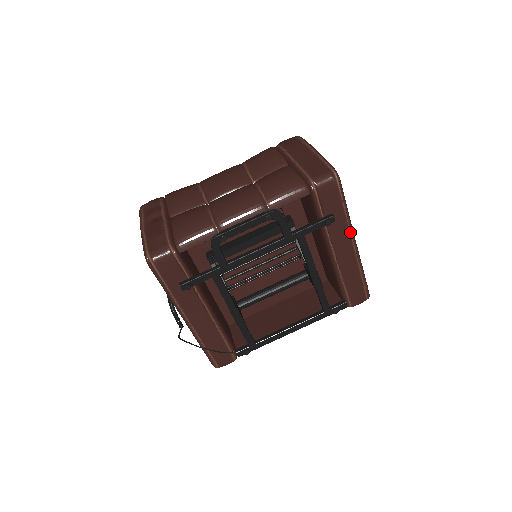
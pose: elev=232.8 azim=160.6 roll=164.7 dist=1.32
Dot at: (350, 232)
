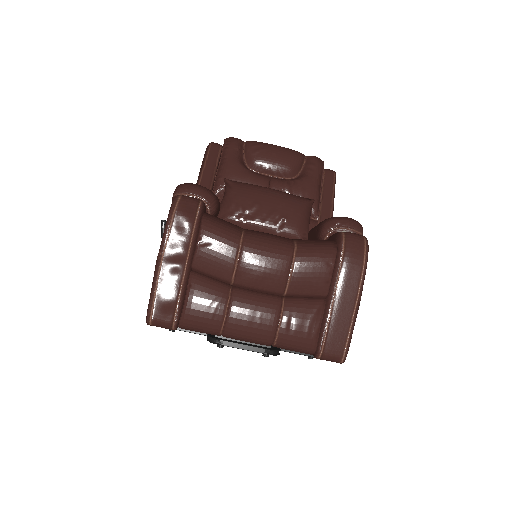
Dot at: occluded
